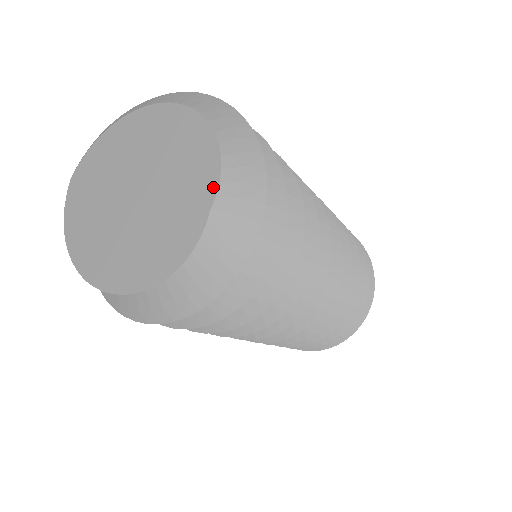
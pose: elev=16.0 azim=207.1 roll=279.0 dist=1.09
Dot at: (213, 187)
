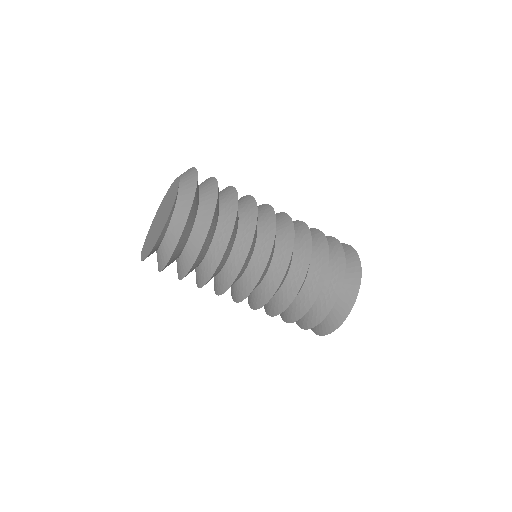
Dot at: (178, 183)
